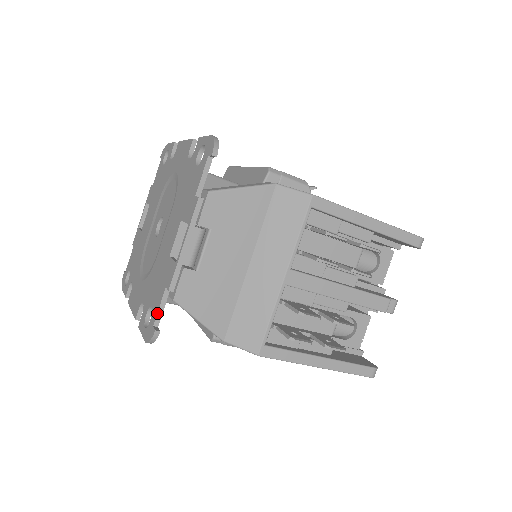
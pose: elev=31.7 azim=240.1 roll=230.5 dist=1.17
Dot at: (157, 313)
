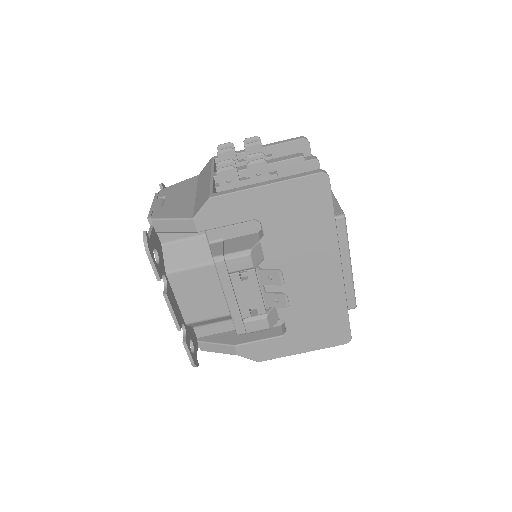
Dot at: occluded
